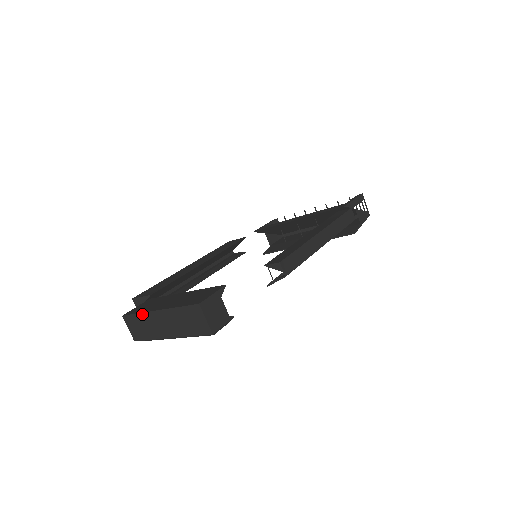
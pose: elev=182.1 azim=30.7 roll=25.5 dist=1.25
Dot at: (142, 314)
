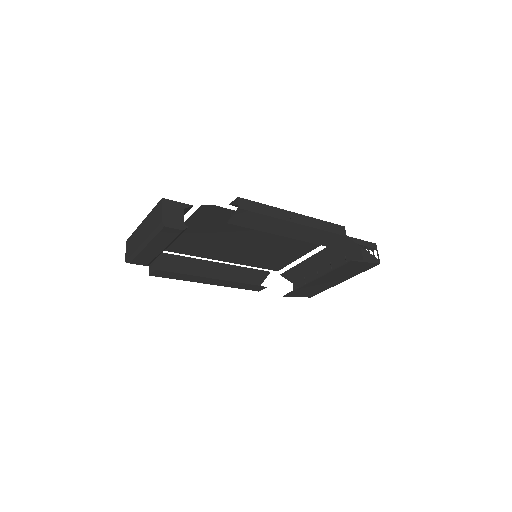
Dot at: (135, 231)
